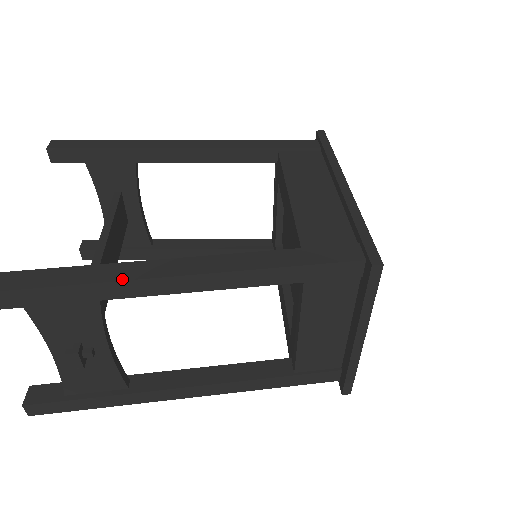
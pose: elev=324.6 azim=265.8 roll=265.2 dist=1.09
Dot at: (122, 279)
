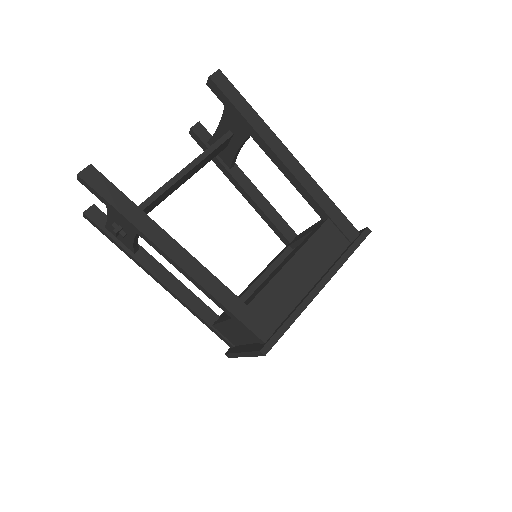
Dot at: (152, 240)
